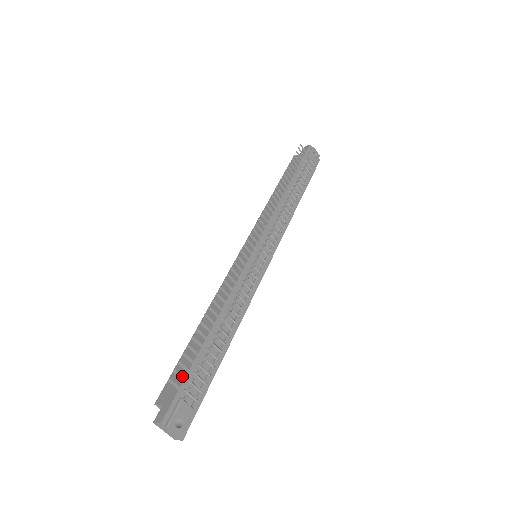
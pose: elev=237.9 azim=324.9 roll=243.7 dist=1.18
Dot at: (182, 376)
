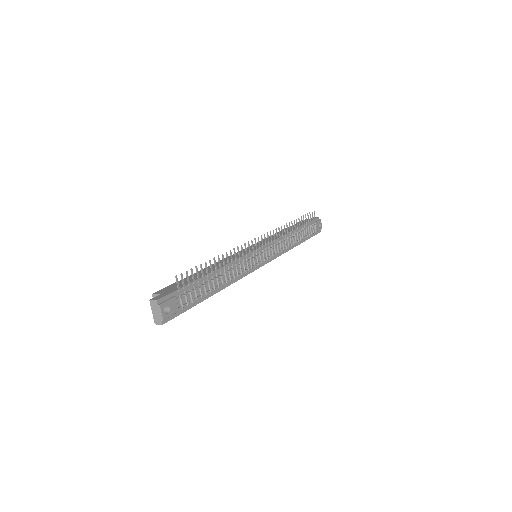
Dot at: occluded
